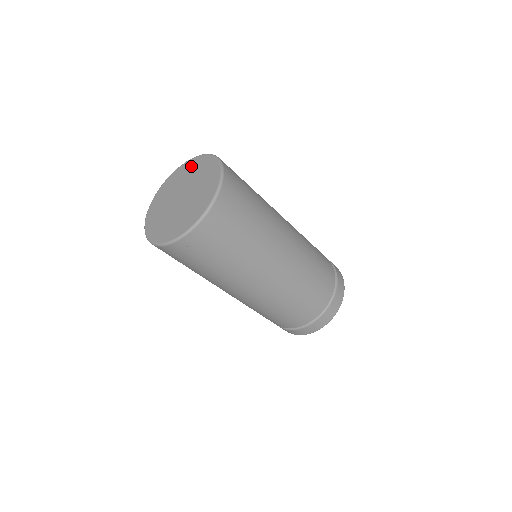
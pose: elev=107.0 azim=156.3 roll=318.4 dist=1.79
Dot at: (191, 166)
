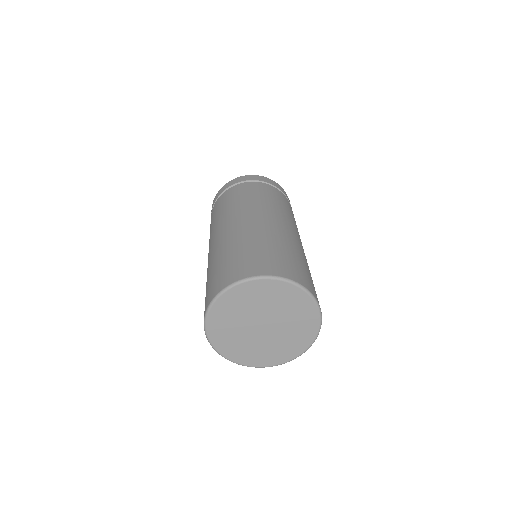
Dot at: (291, 297)
